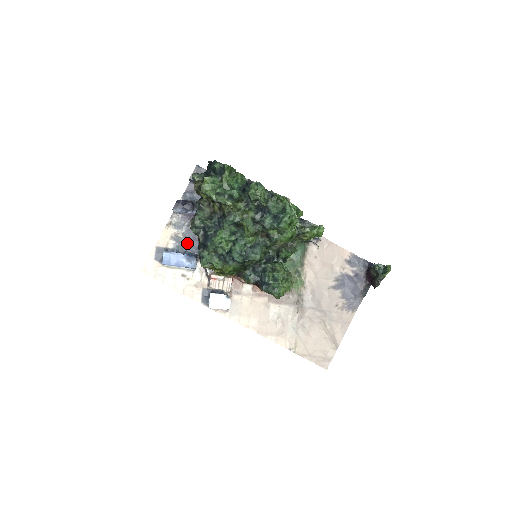
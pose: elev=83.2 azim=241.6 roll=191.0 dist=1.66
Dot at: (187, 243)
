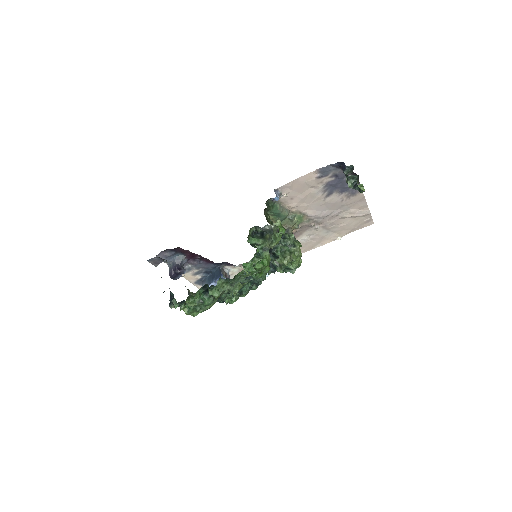
Dot at: (205, 269)
